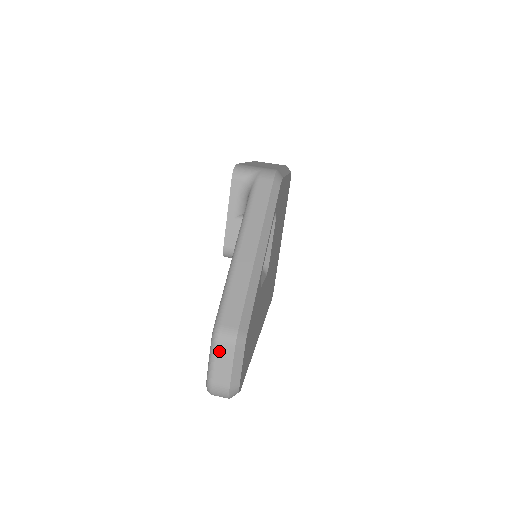
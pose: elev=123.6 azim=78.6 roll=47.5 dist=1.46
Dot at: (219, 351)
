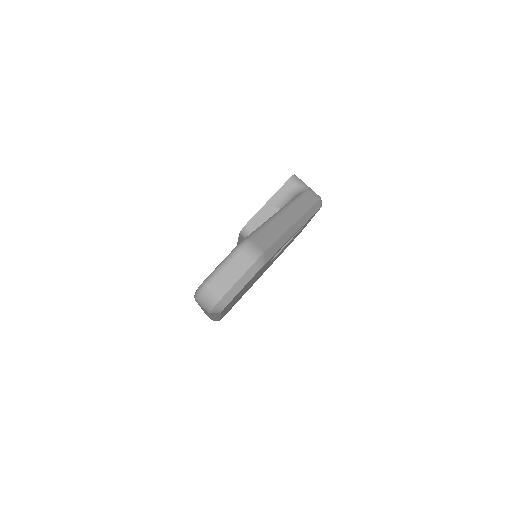
Dot at: (239, 258)
